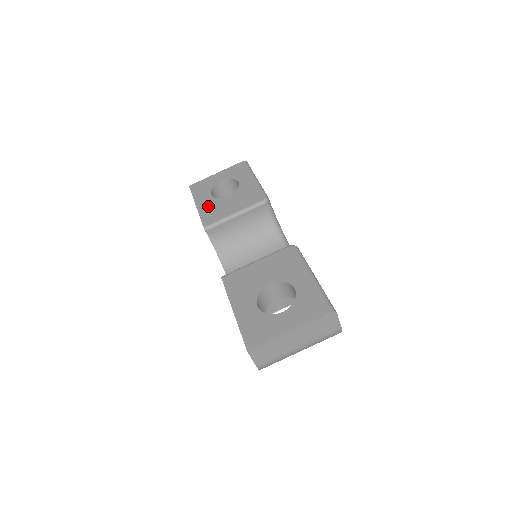
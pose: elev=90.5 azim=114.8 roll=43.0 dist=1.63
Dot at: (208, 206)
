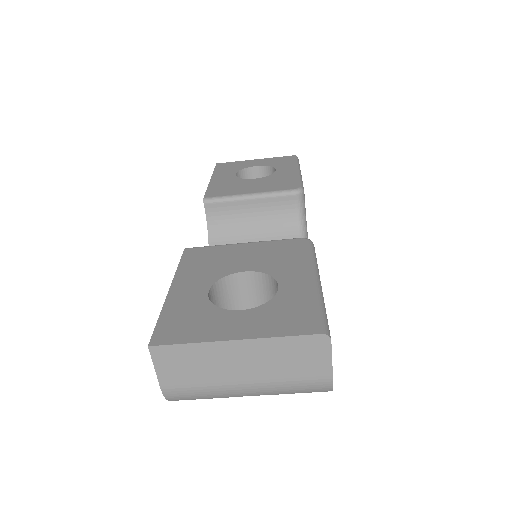
Dot at: (224, 182)
